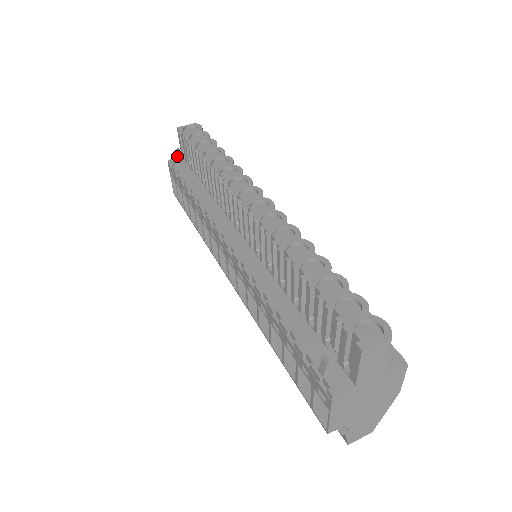
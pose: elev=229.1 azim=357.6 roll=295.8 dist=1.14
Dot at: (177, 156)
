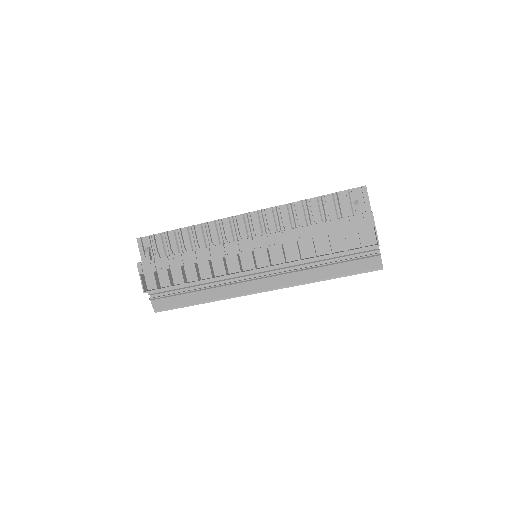
Dot at: (149, 251)
